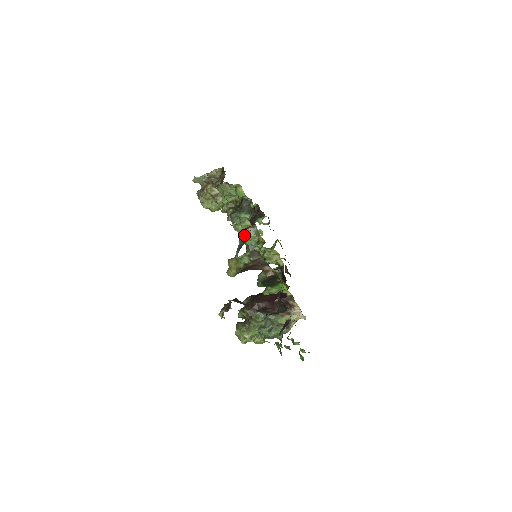
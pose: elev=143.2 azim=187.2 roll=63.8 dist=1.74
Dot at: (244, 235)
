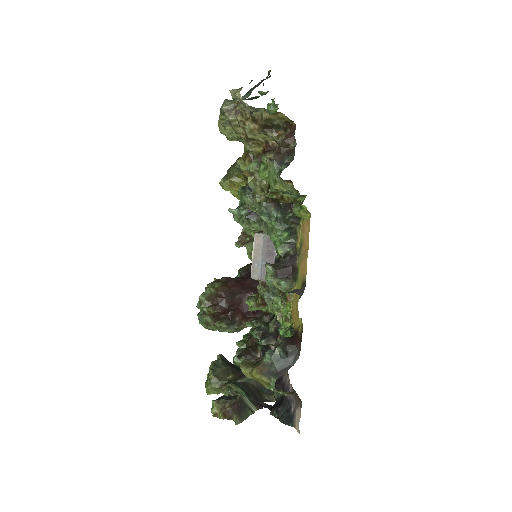
Dot at: (272, 280)
